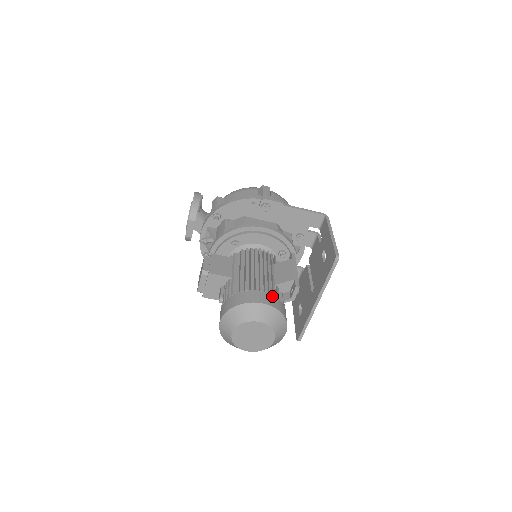
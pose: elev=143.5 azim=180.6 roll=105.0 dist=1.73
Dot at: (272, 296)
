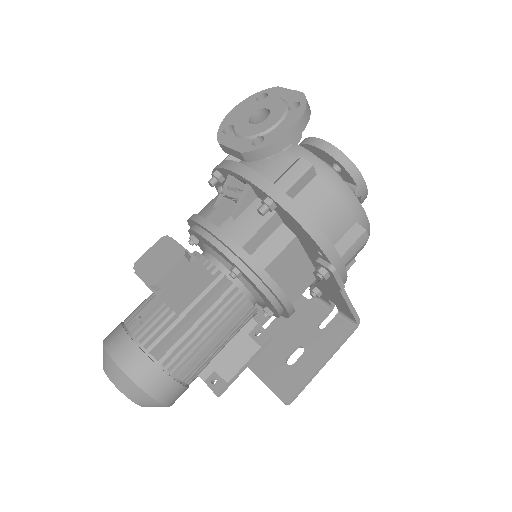
Dot at: (183, 389)
